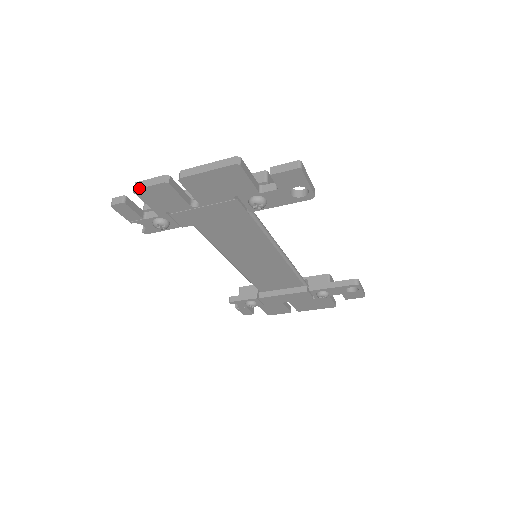
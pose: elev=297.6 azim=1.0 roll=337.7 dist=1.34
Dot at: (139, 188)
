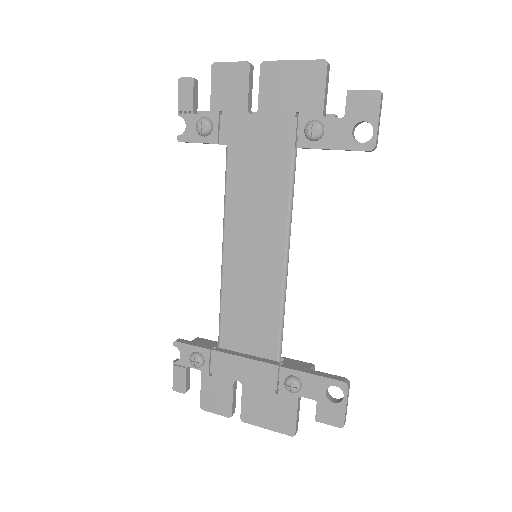
Dot at: (220, 62)
